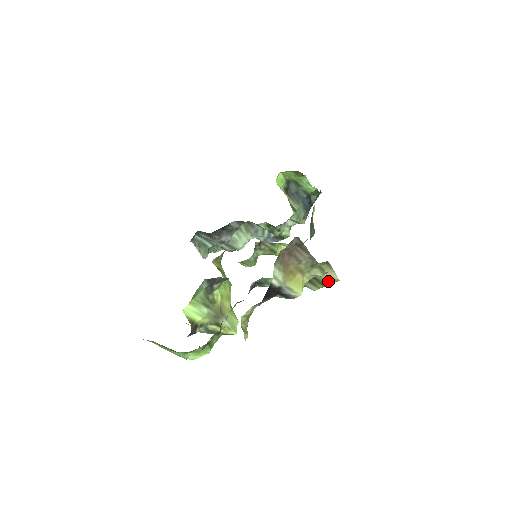
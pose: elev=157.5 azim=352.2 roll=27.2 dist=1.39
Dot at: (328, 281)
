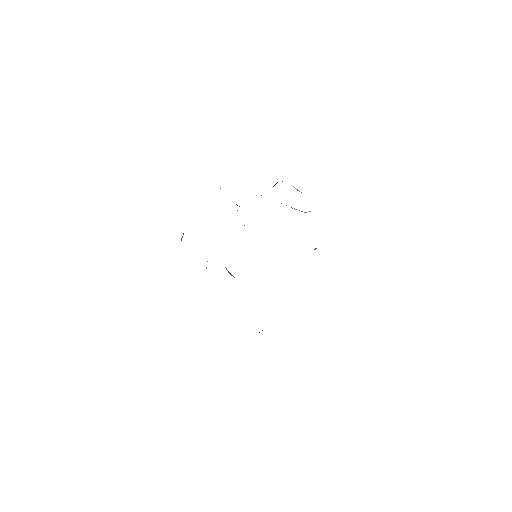
Dot at: occluded
